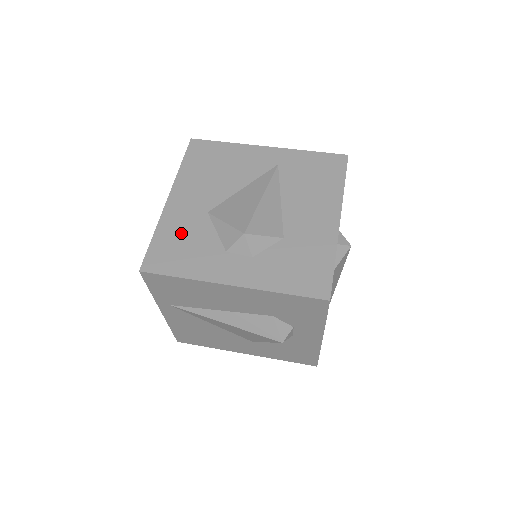
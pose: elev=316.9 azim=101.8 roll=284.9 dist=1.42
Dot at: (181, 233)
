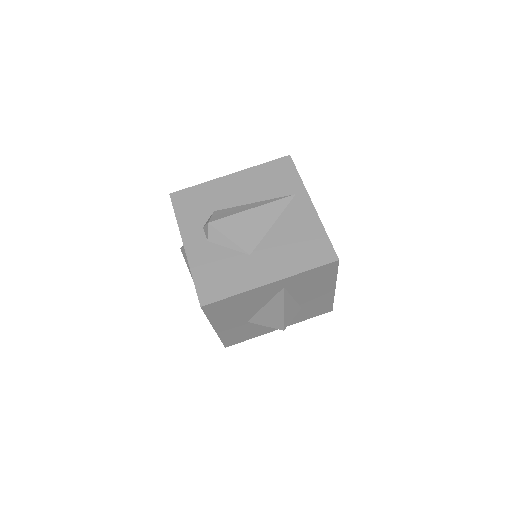
Dot at: (237, 333)
